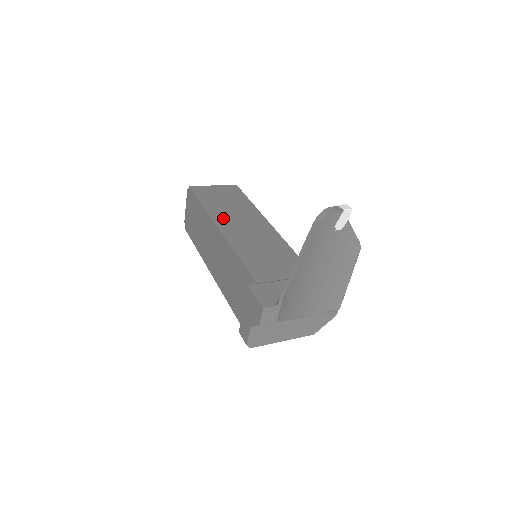
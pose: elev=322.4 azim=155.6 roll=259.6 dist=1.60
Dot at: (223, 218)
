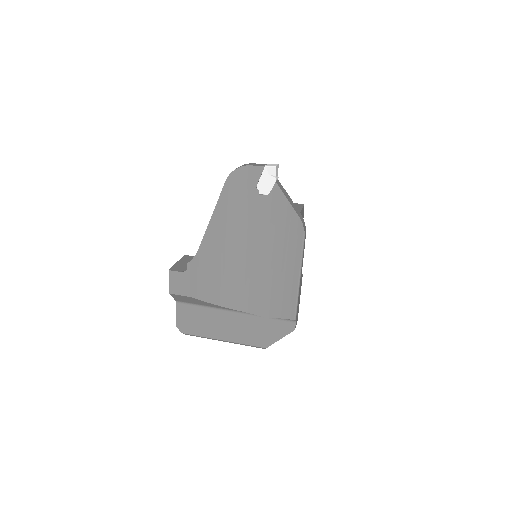
Dot at: occluded
